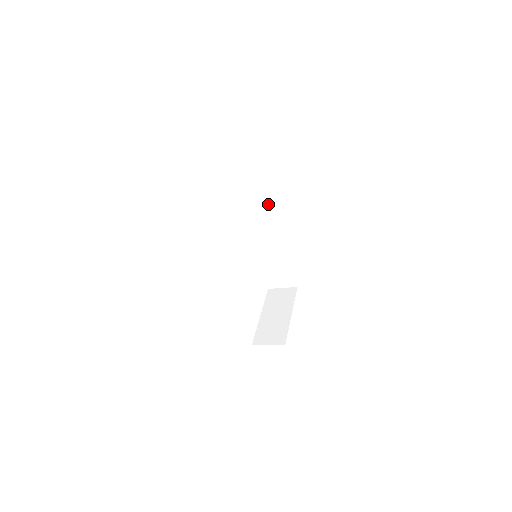
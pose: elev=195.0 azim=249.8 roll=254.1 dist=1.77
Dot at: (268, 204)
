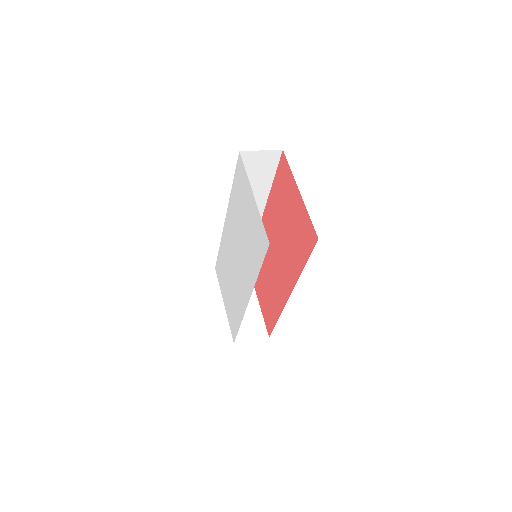
Dot at: (263, 193)
